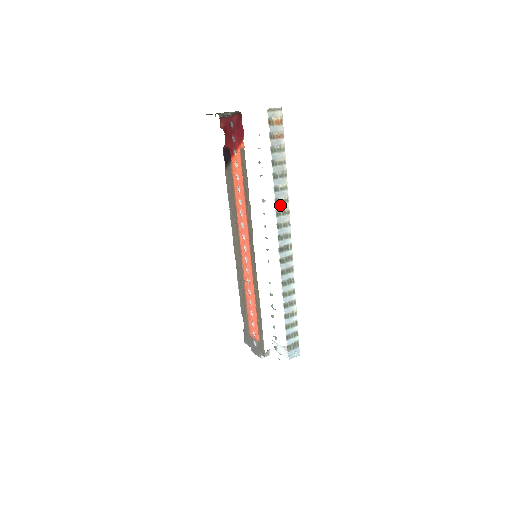
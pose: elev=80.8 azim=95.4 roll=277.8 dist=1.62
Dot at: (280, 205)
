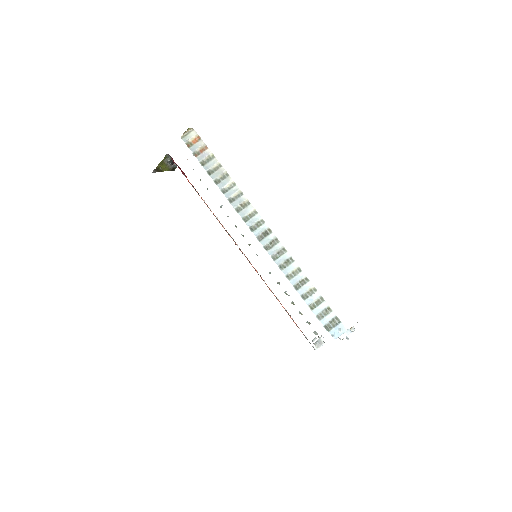
Dot at: (236, 202)
